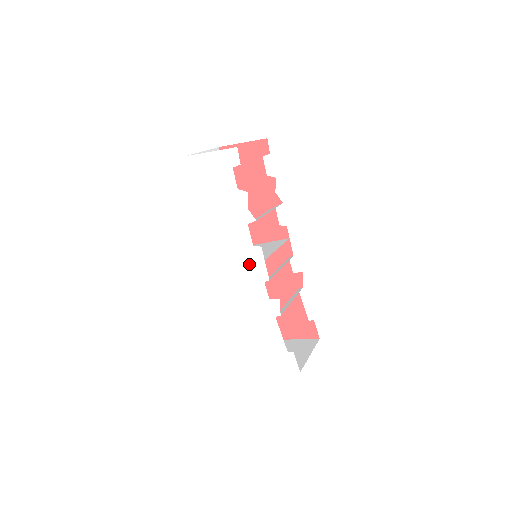
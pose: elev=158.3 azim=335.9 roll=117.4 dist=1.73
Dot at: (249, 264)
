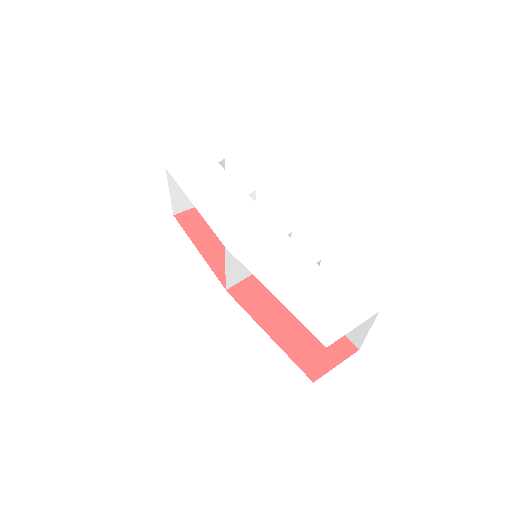
Dot at: (264, 226)
